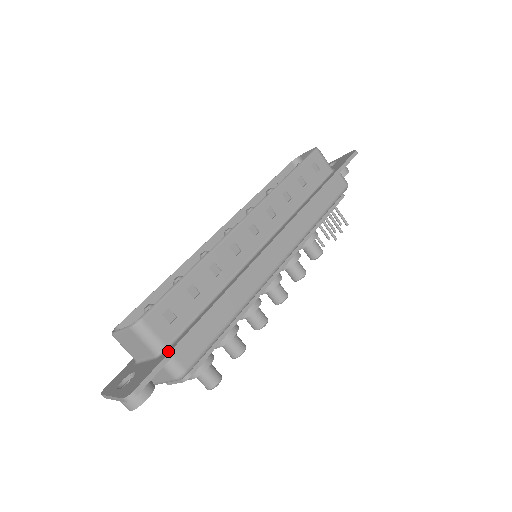
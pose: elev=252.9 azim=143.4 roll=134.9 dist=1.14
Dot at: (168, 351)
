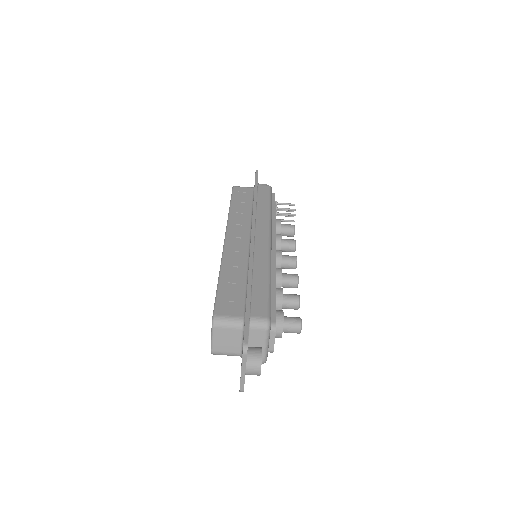
Dot at: (245, 315)
